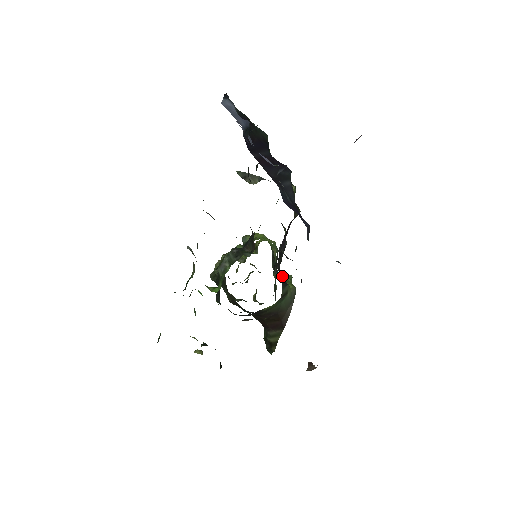
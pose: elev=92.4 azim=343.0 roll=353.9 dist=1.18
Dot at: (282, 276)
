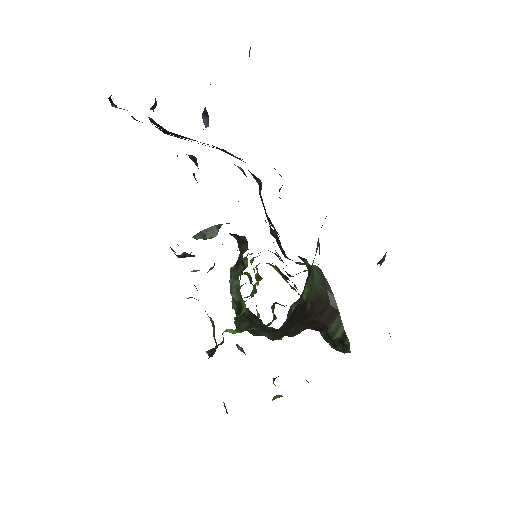
Dot at: occluded
